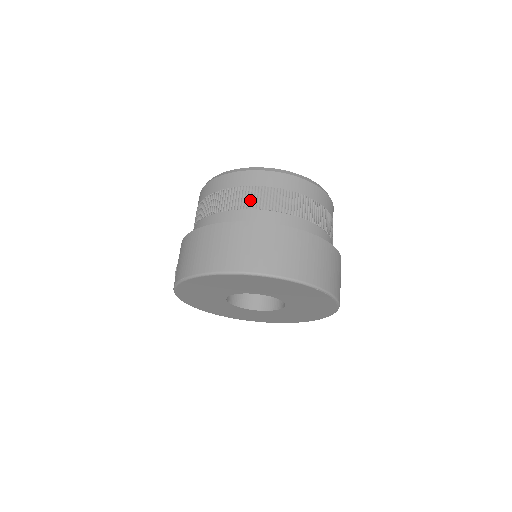
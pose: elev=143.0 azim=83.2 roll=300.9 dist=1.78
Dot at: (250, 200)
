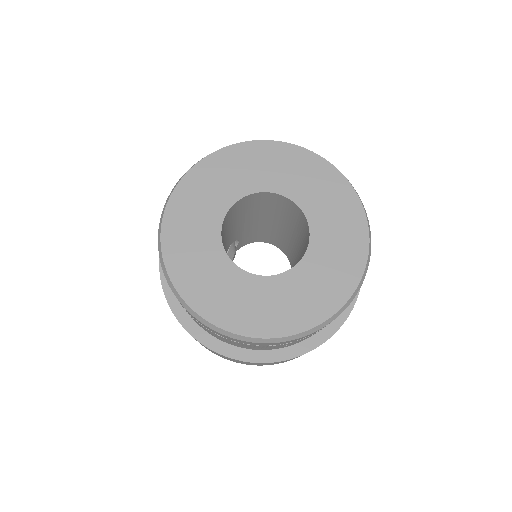
Dot at: (218, 336)
